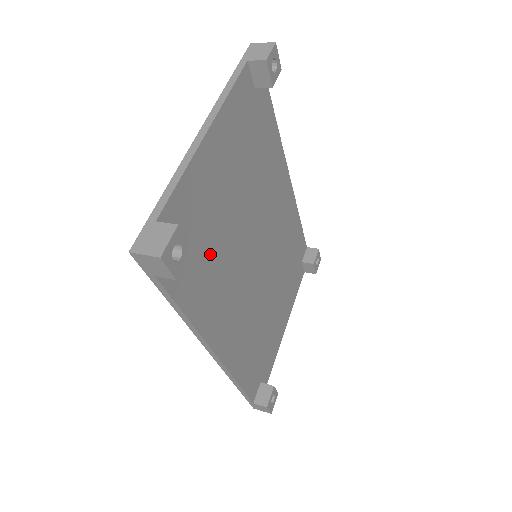
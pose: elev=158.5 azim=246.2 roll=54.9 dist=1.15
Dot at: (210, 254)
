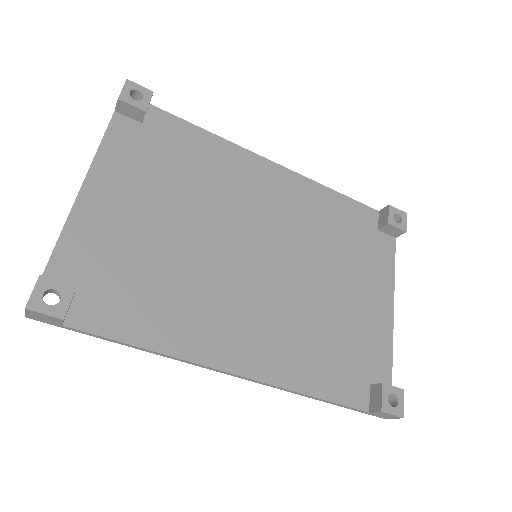
Dot at: (152, 281)
